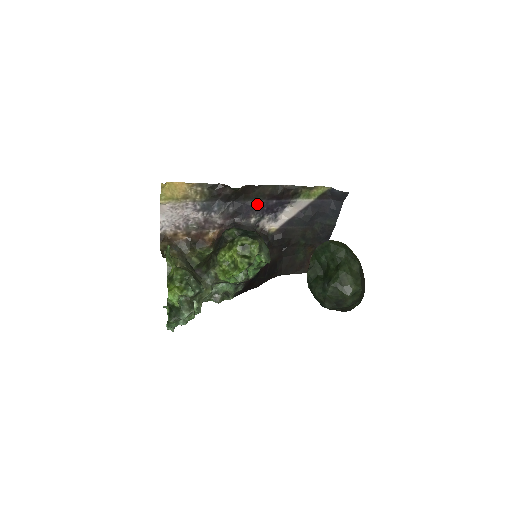
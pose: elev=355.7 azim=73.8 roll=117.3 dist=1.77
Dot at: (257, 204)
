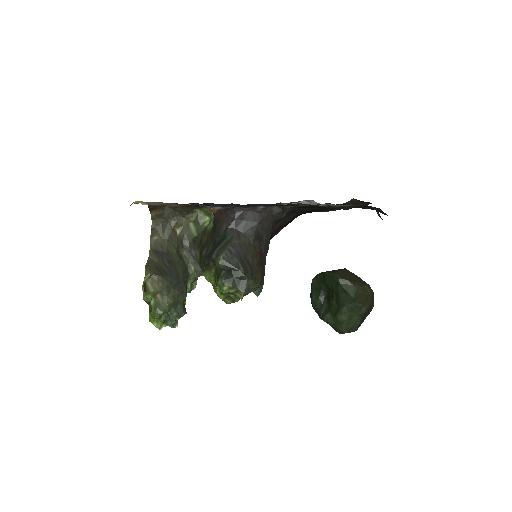
Dot at: (264, 205)
